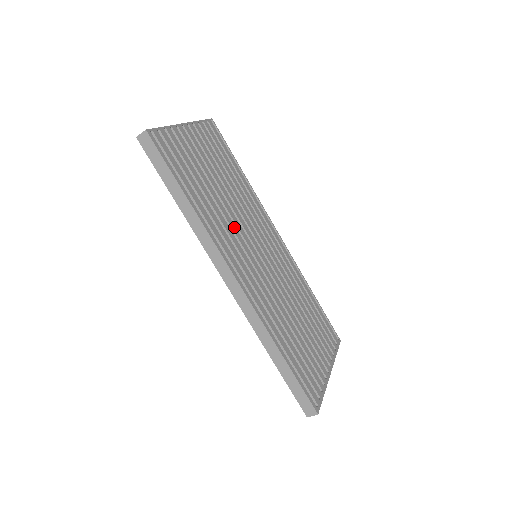
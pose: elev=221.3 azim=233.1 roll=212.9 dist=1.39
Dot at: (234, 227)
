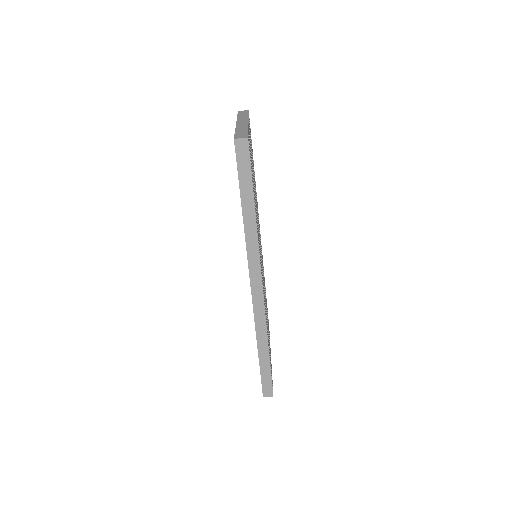
Dot at: (258, 232)
